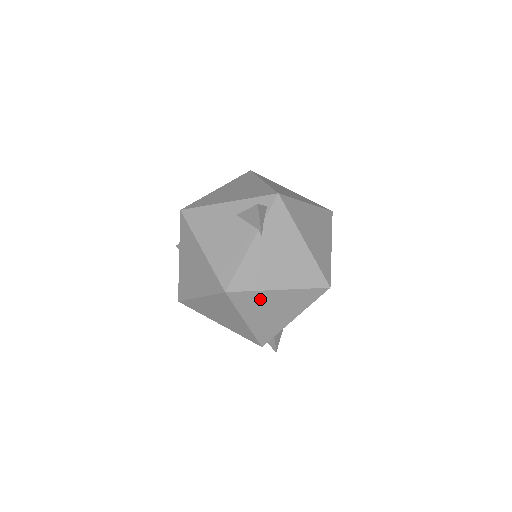
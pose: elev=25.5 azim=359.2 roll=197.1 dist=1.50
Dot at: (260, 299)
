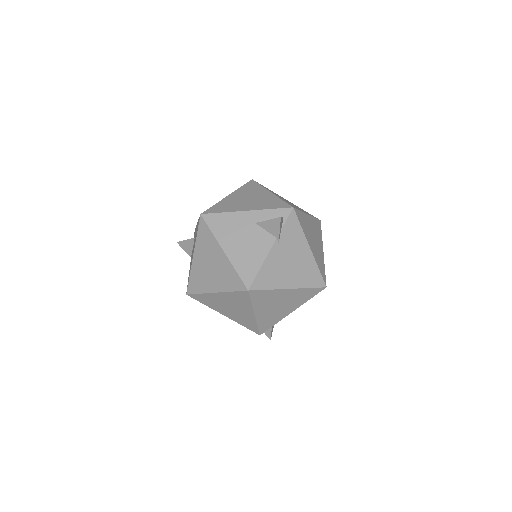
Dot at: (272, 296)
